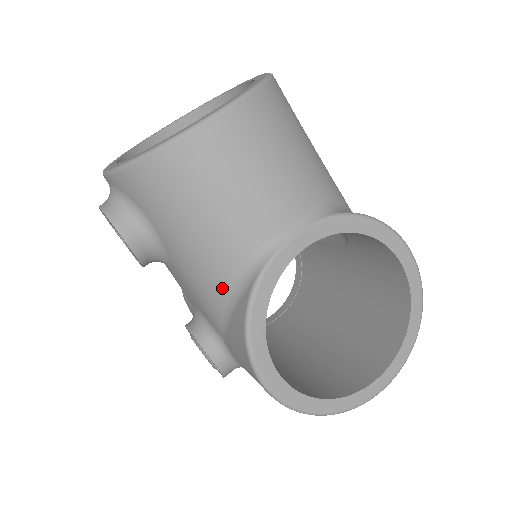
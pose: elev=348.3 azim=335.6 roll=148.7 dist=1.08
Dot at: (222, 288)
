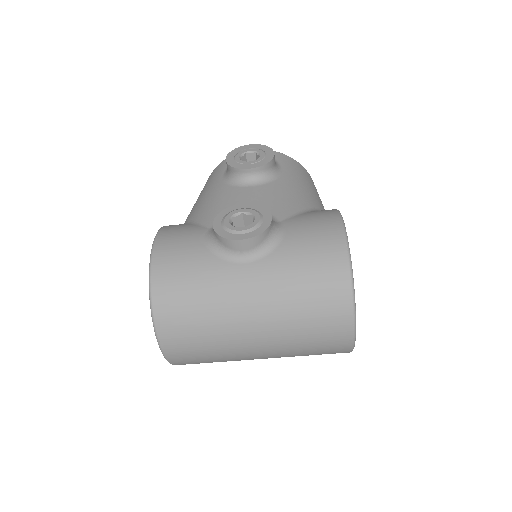
Dot at: (310, 204)
